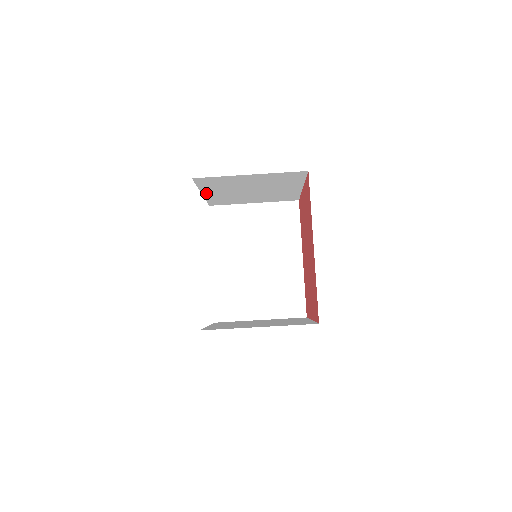
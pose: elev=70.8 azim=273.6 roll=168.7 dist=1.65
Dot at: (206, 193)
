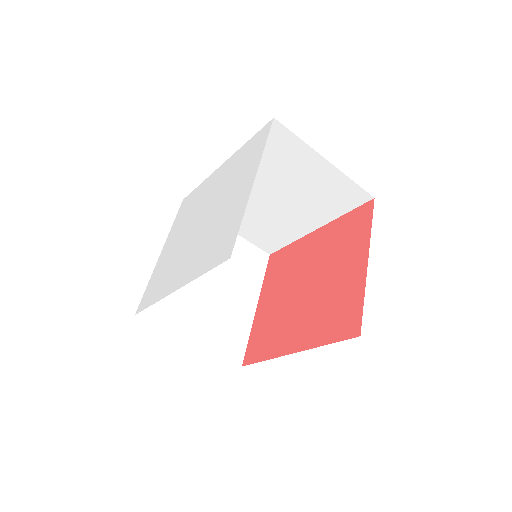
Dot at: occluded
